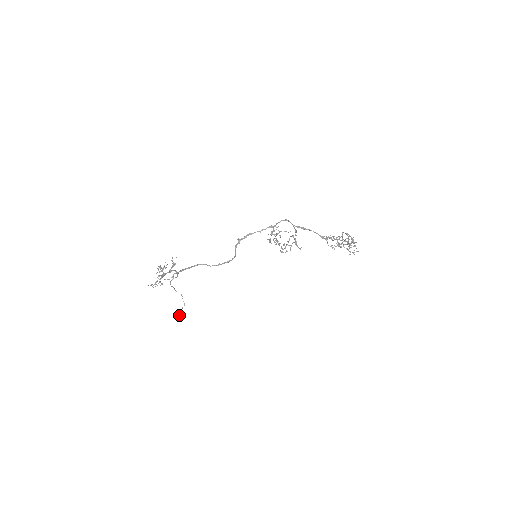
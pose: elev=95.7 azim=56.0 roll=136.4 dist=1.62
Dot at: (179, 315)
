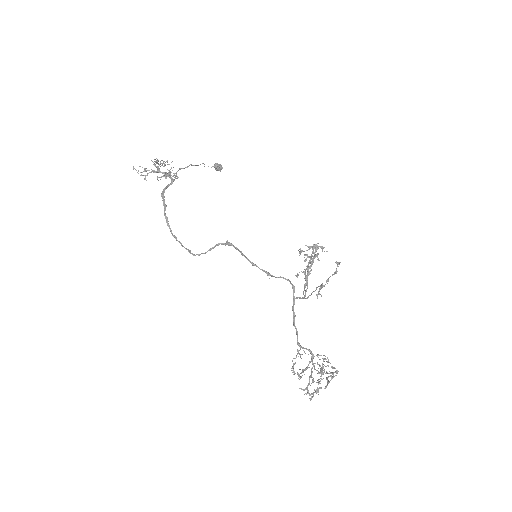
Dot at: (215, 169)
